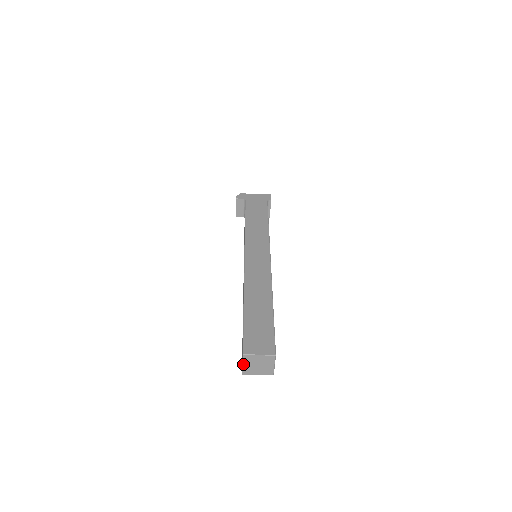
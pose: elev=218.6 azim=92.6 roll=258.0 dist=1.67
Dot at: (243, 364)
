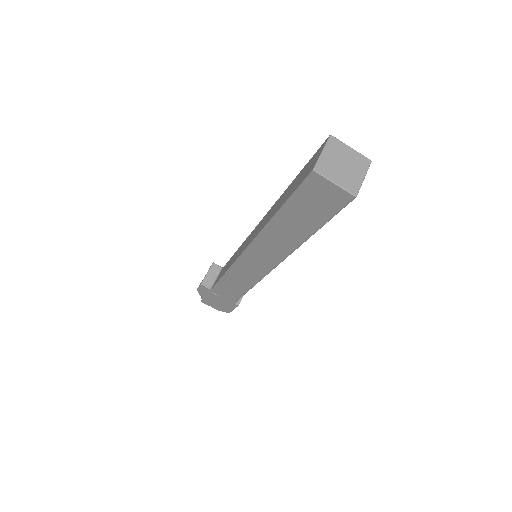
Dot at: (323, 151)
